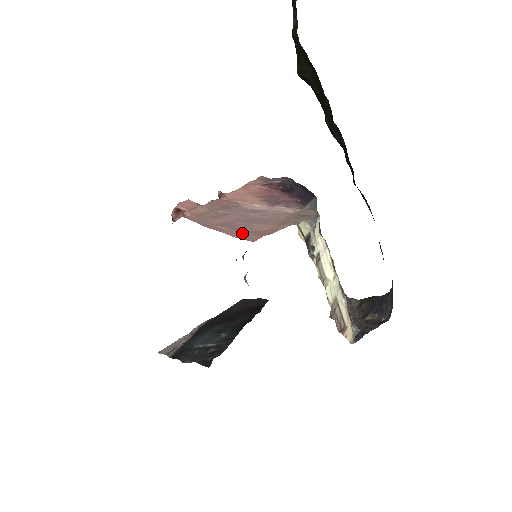
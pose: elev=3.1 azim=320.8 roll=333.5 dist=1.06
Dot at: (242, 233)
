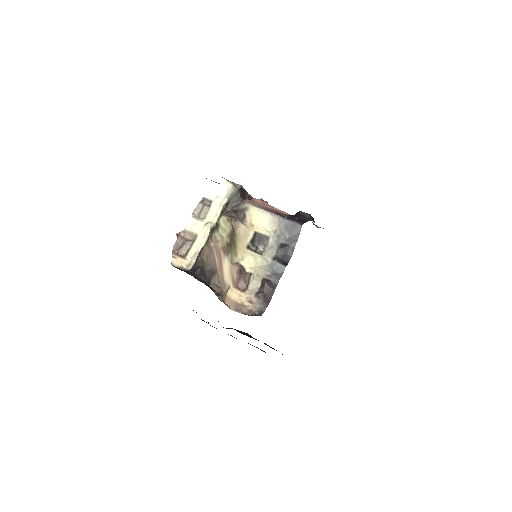
Dot at: occluded
